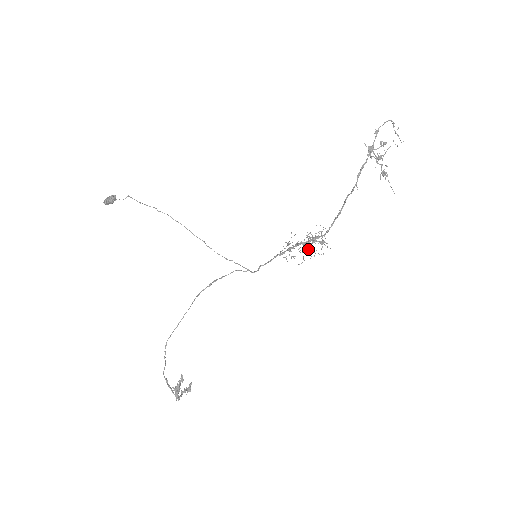
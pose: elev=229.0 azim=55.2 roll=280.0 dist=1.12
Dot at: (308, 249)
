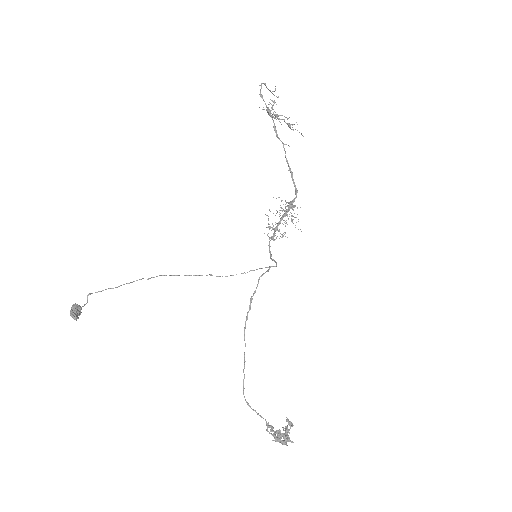
Dot at: (288, 219)
